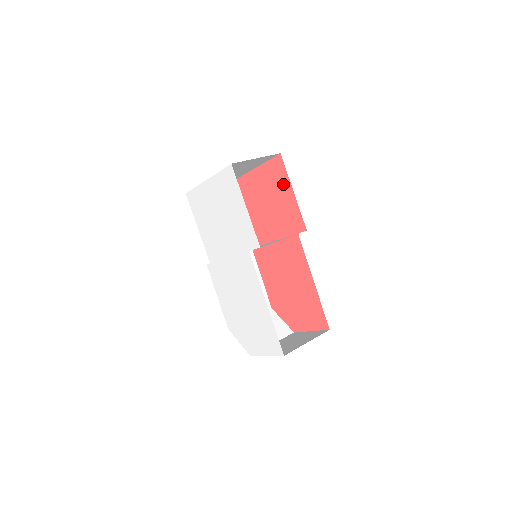
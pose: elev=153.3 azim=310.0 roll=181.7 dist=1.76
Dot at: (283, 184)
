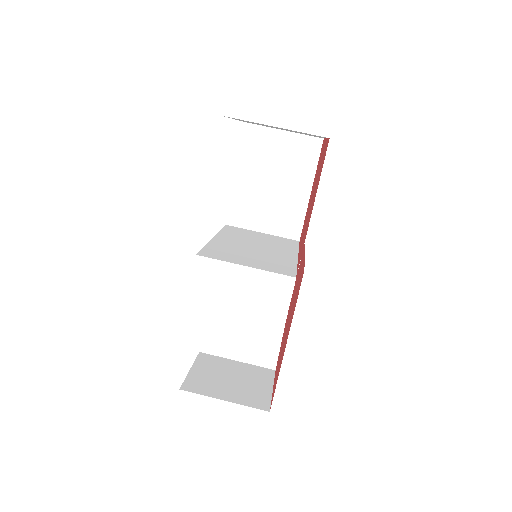
Dot at: (316, 188)
